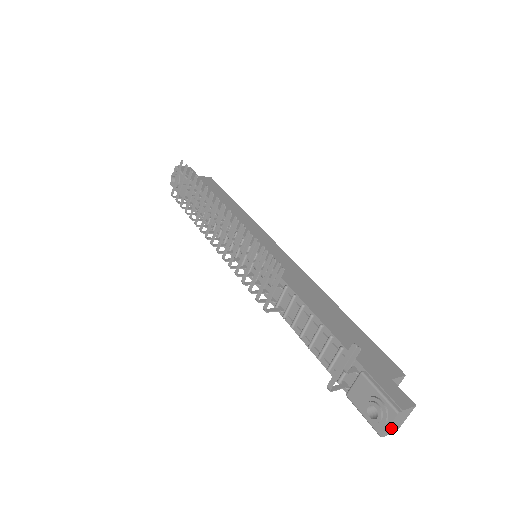
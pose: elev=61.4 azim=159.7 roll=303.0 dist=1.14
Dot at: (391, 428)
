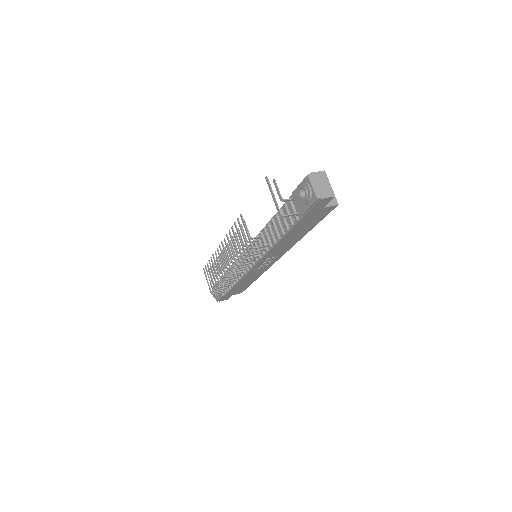
Dot at: (320, 191)
